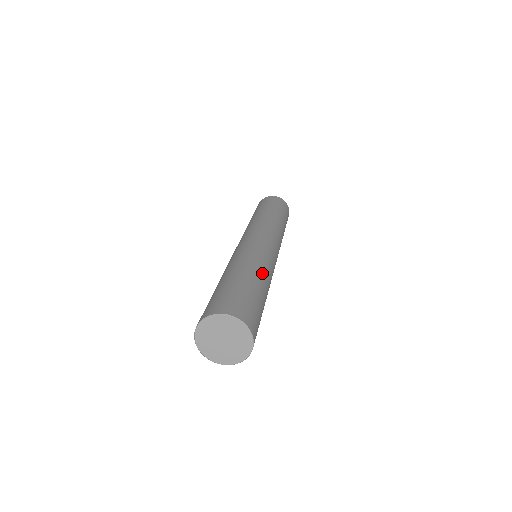
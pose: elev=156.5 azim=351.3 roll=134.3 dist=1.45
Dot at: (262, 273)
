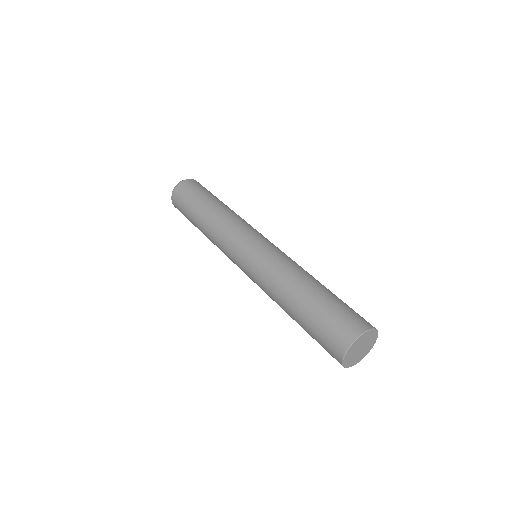
Dot at: (296, 279)
